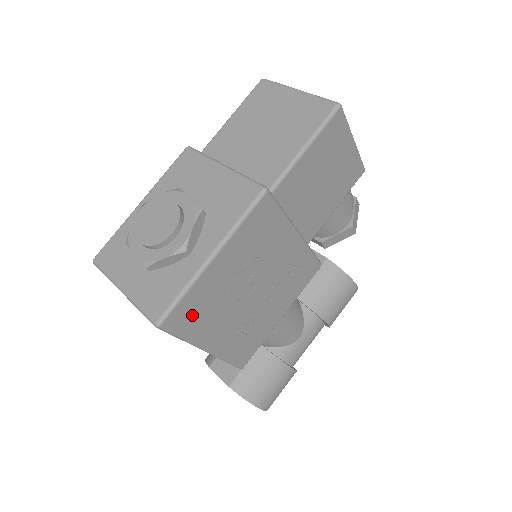
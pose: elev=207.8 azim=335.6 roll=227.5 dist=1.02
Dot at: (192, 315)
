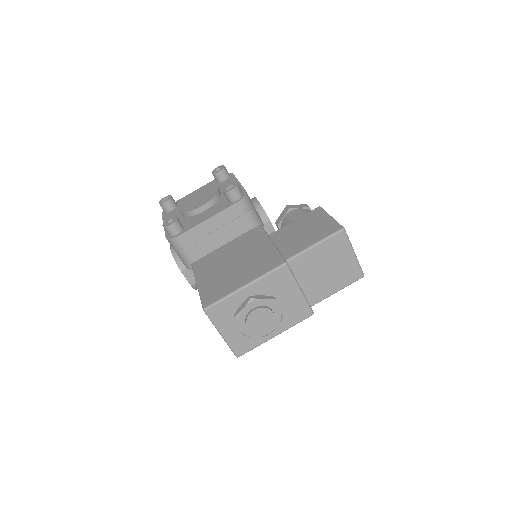
Dot at: occluded
